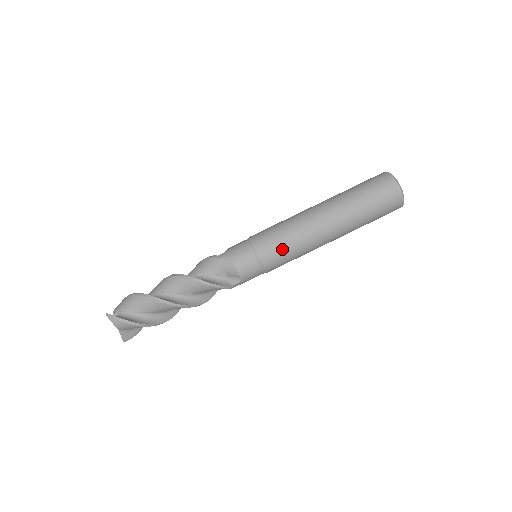
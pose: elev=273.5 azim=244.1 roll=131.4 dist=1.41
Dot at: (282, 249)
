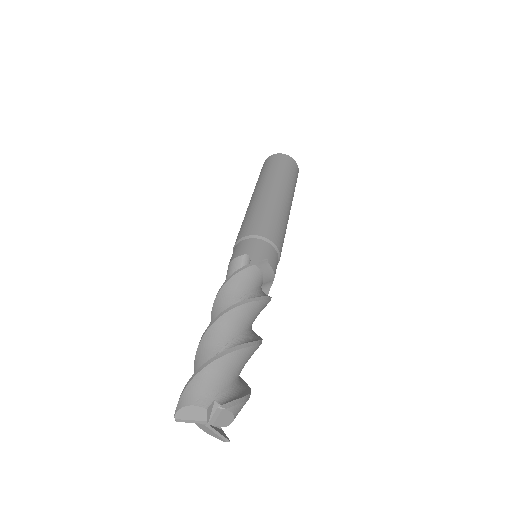
Dot at: (246, 223)
